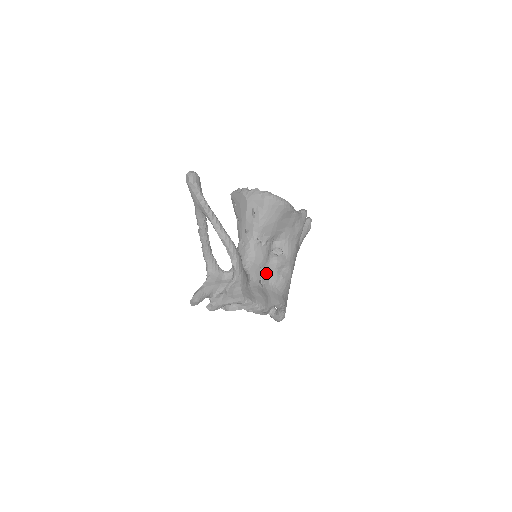
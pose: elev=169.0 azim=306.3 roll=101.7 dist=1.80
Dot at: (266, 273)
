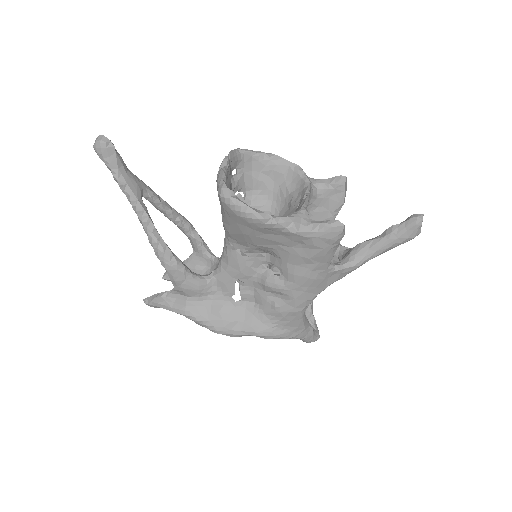
Dot at: (251, 289)
